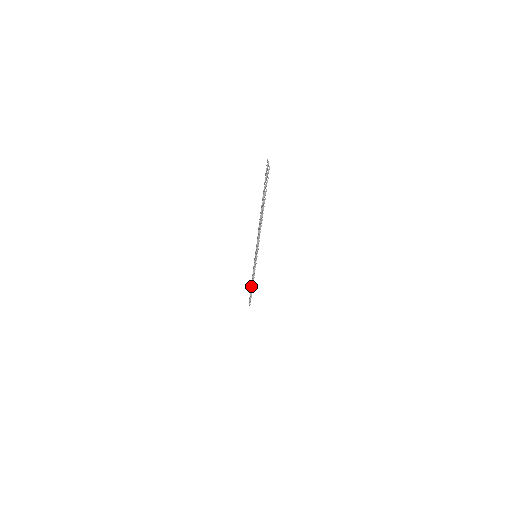
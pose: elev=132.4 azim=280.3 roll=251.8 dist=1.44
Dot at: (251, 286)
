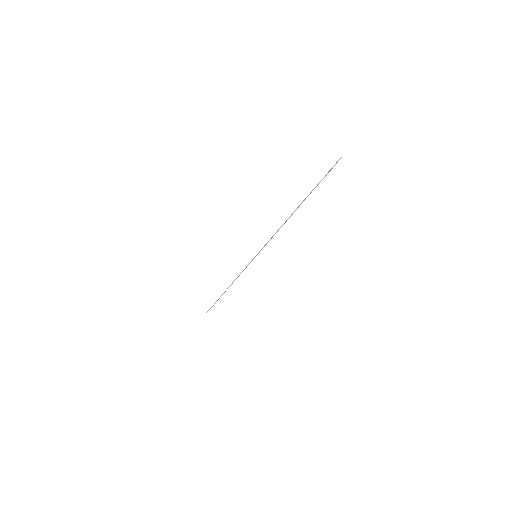
Dot at: (225, 291)
